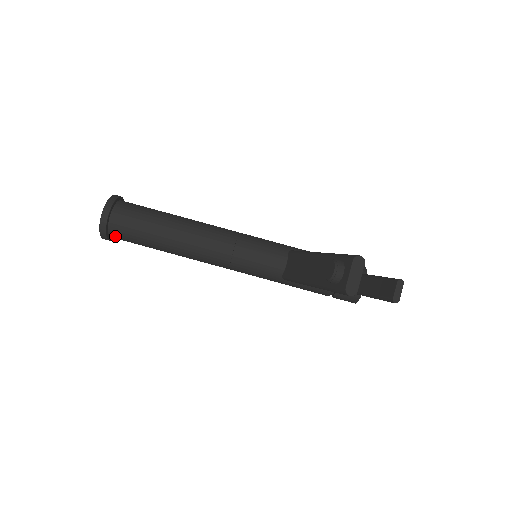
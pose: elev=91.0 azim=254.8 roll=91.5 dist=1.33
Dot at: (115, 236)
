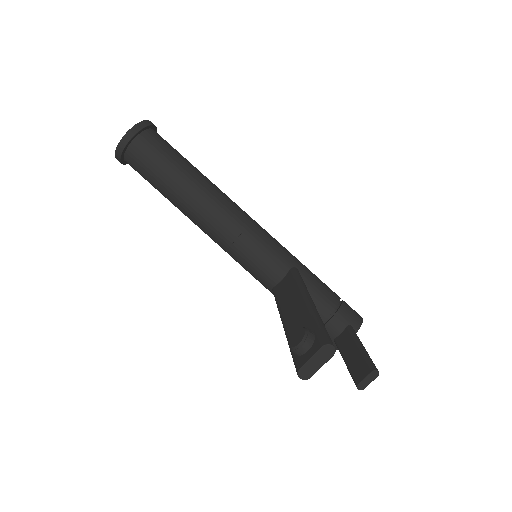
Dot at: (130, 164)
